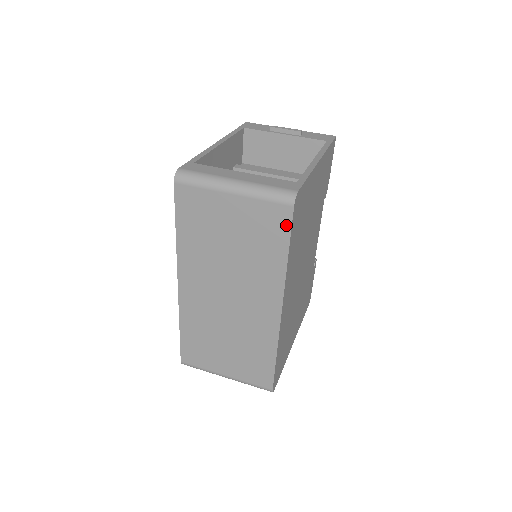
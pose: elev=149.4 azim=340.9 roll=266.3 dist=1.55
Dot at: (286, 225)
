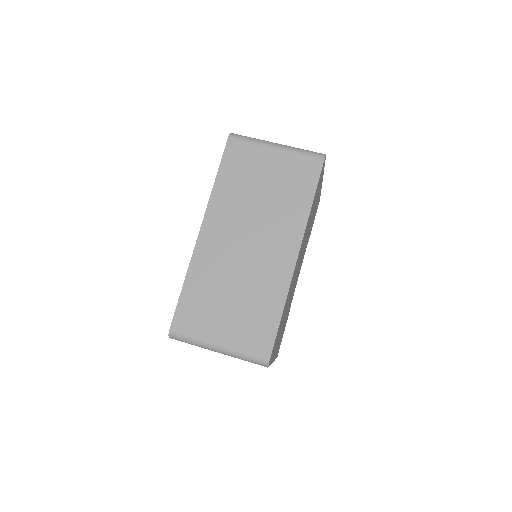
Dot at: (315, 175)
